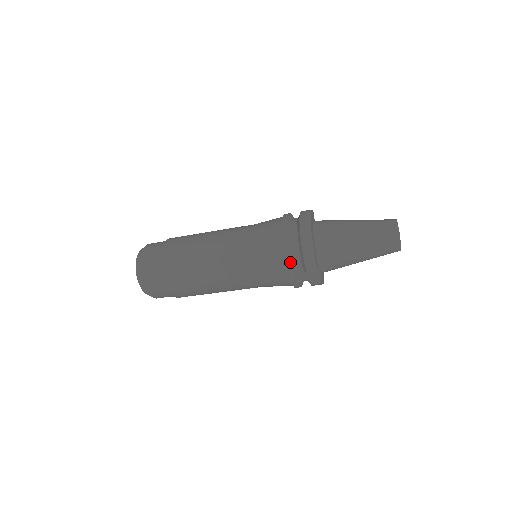
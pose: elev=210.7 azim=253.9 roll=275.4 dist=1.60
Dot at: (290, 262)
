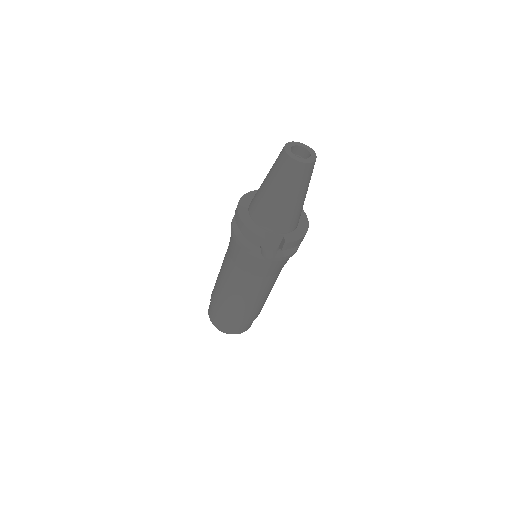
Dot at: (246, 248)
